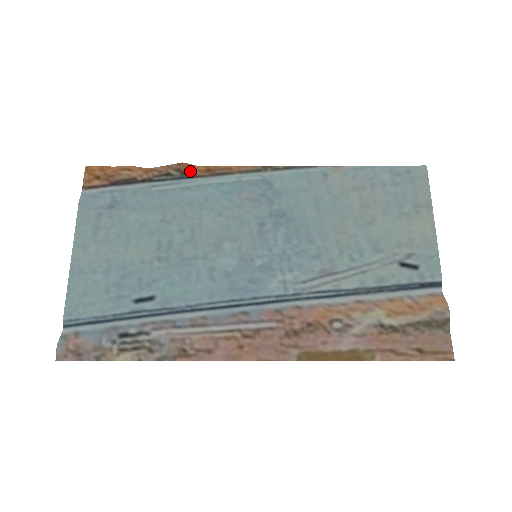
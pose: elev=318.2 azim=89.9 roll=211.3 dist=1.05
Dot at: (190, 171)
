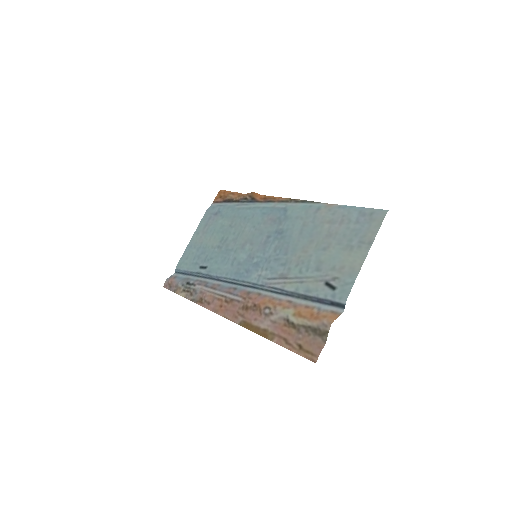
Dot at: (255, 198)
